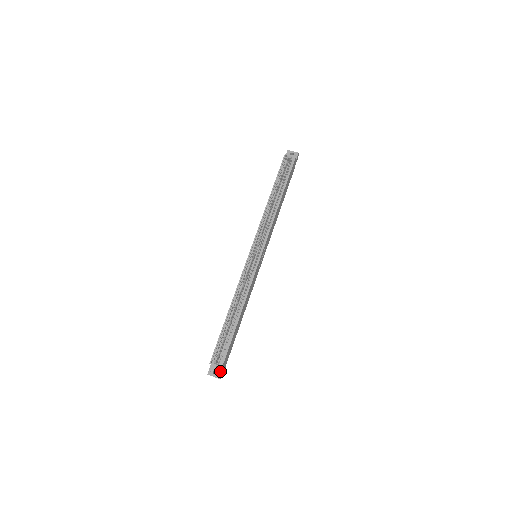
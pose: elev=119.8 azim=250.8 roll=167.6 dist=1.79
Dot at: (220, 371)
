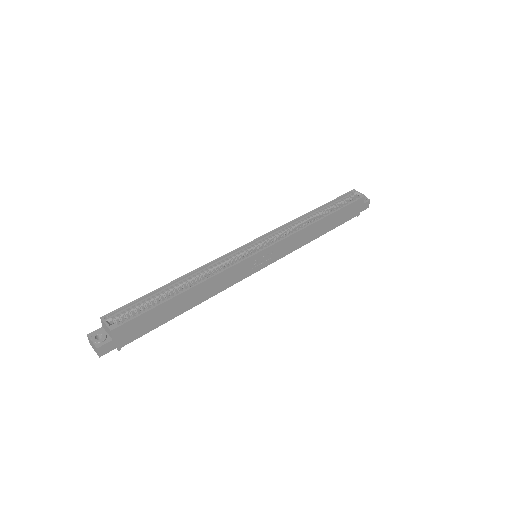
Dot at: (107, 340)
